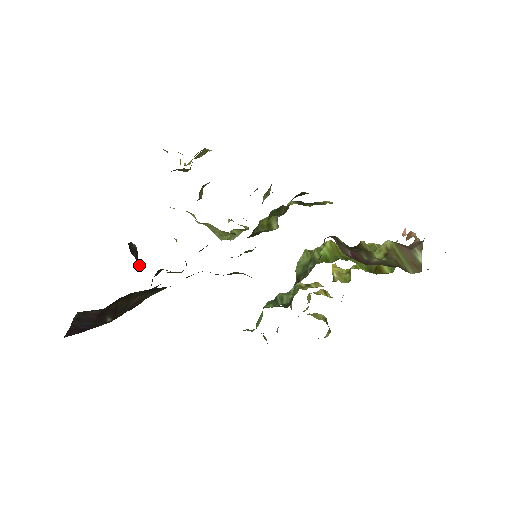
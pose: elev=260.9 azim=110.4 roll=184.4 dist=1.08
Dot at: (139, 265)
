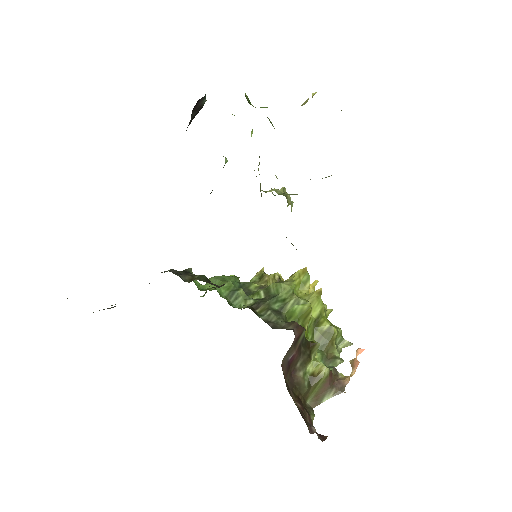
Dot at: occluded
